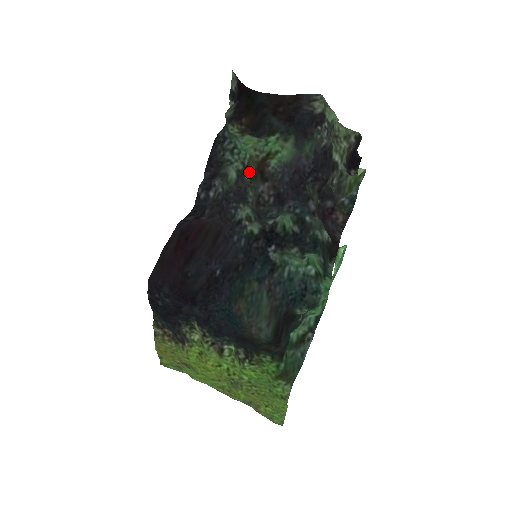
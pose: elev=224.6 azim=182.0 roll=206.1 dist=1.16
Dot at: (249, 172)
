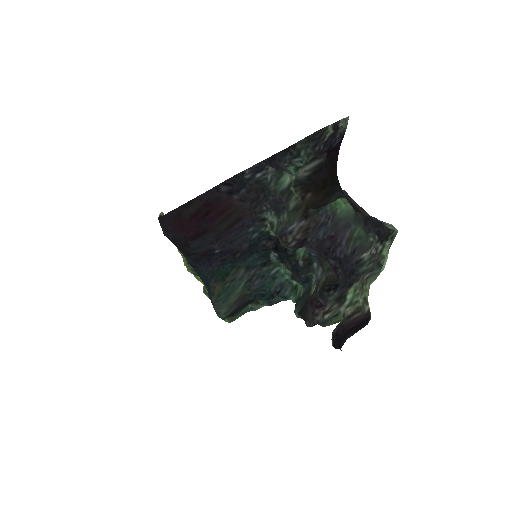
Dot at: (297, 199)
